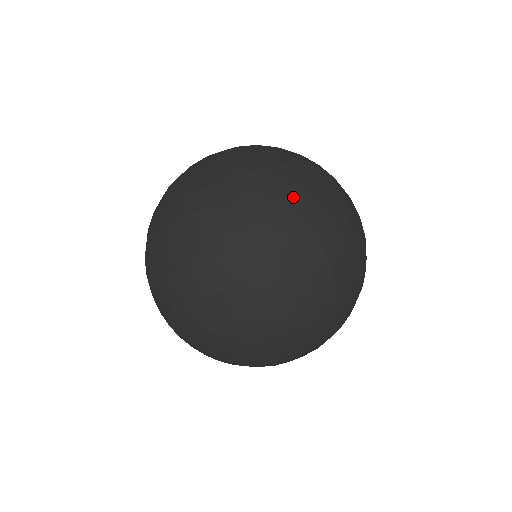
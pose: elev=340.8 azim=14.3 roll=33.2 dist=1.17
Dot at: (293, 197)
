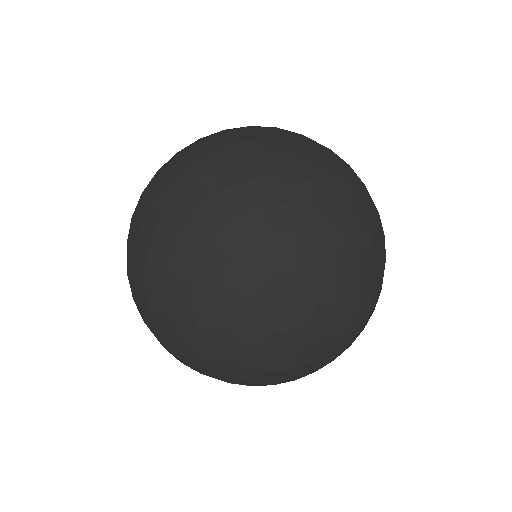
Dot at: (335, 163)
